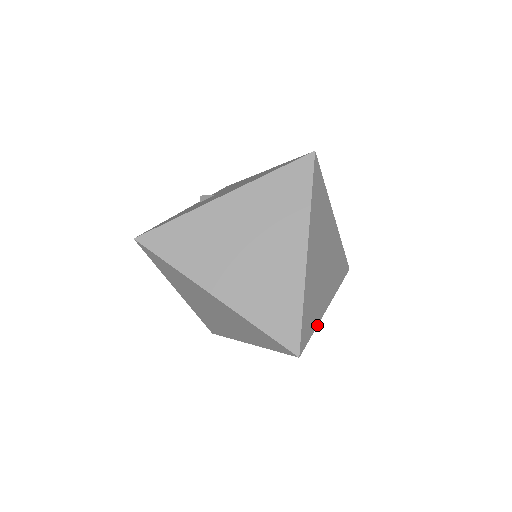
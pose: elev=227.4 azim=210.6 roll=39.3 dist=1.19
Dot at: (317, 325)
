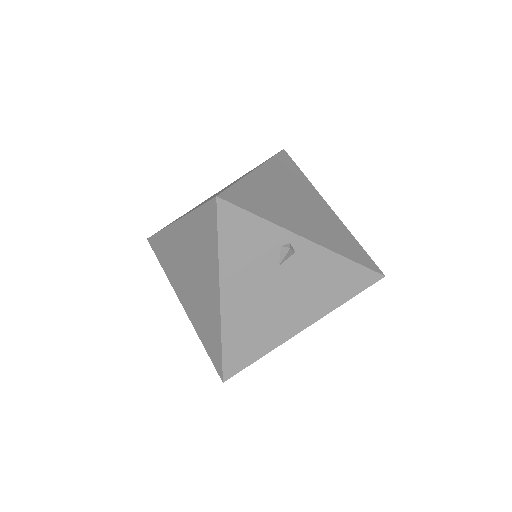
Dot at: (272, 223)
